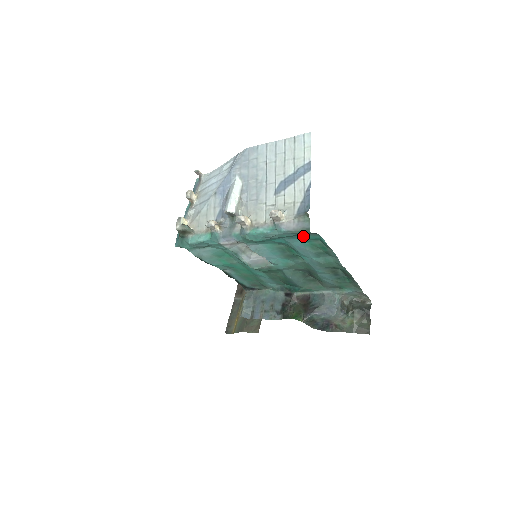
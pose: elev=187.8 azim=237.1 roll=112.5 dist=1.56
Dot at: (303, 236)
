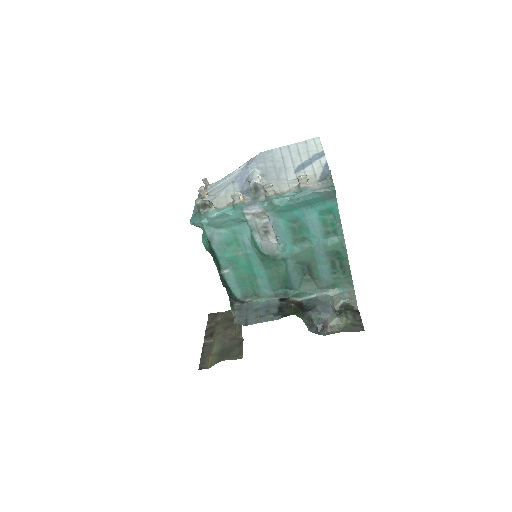
Dot at: (321, 204)
